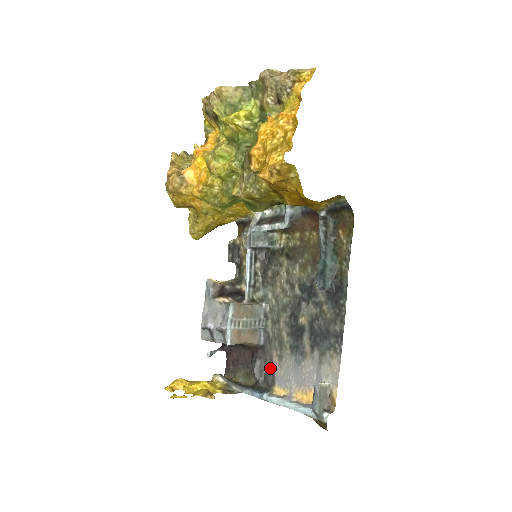
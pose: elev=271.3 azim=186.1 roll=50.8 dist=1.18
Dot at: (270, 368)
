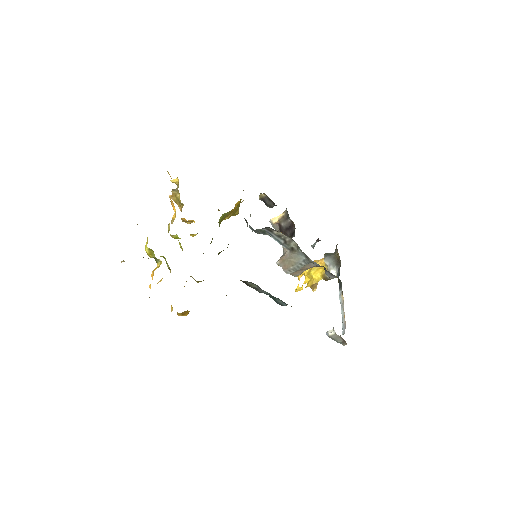
Dot at: occluded
